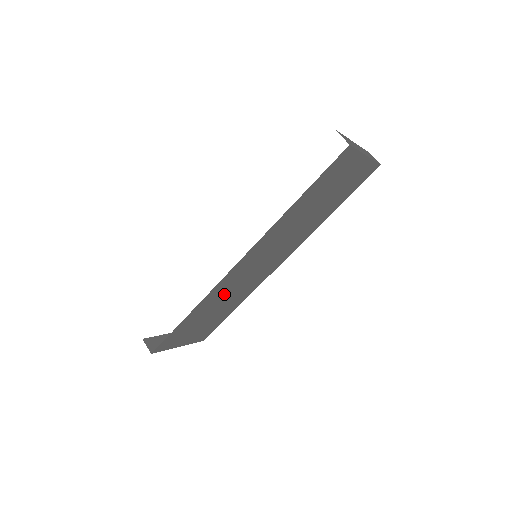
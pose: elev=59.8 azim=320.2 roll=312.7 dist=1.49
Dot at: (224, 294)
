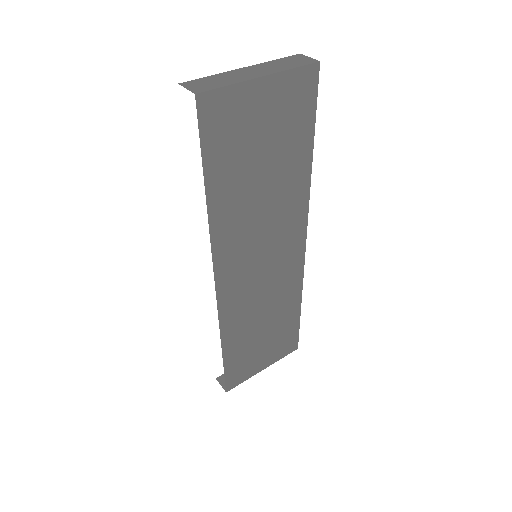
Dot at: (250, 311)
